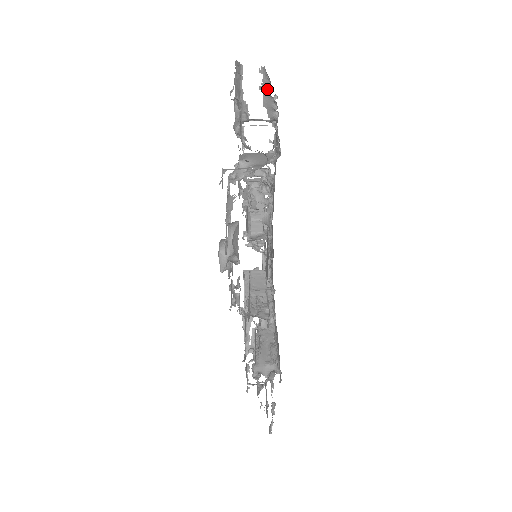
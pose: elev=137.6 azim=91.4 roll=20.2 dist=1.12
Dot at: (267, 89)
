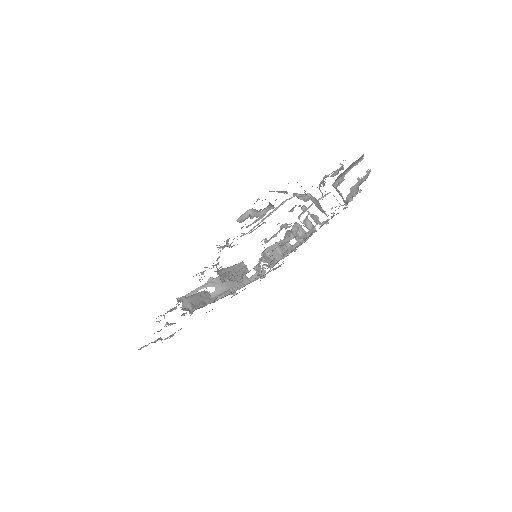
Dot at: (361, 183)
